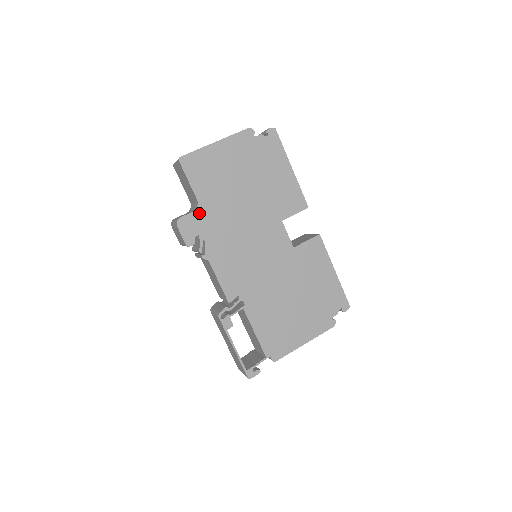
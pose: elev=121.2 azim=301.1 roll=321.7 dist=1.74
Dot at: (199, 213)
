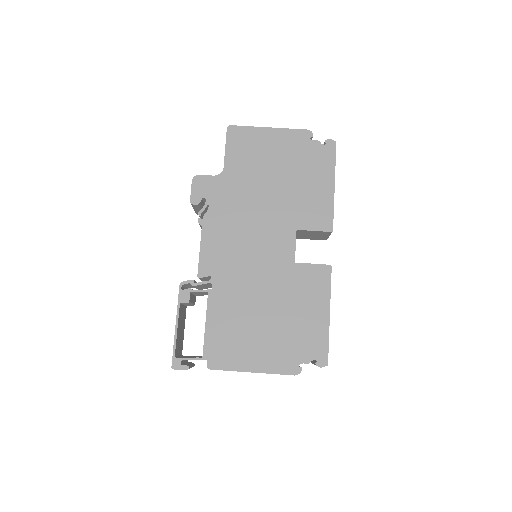
Dot at: (219, 180)
